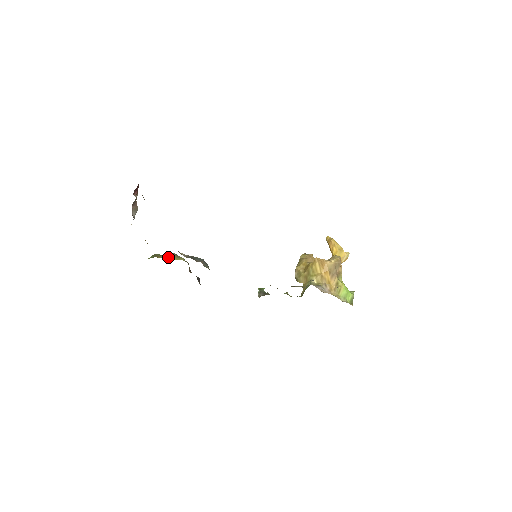
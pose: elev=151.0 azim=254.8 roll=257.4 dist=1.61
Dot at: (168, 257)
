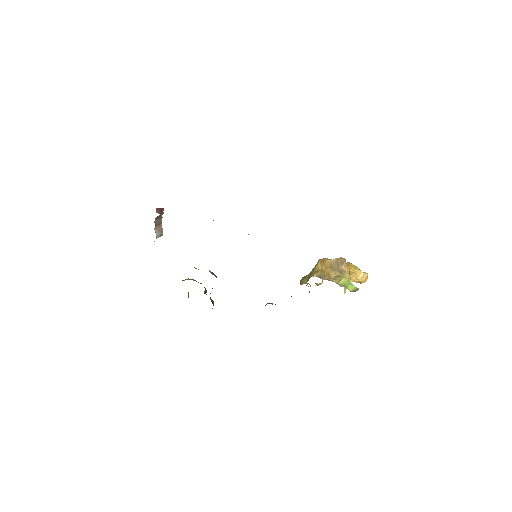
Dot at: (186, 279)
